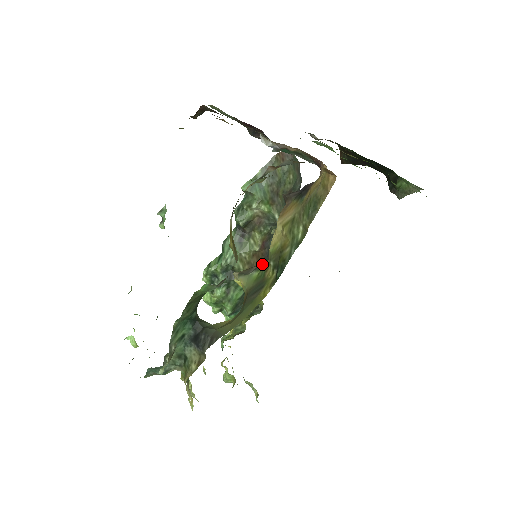
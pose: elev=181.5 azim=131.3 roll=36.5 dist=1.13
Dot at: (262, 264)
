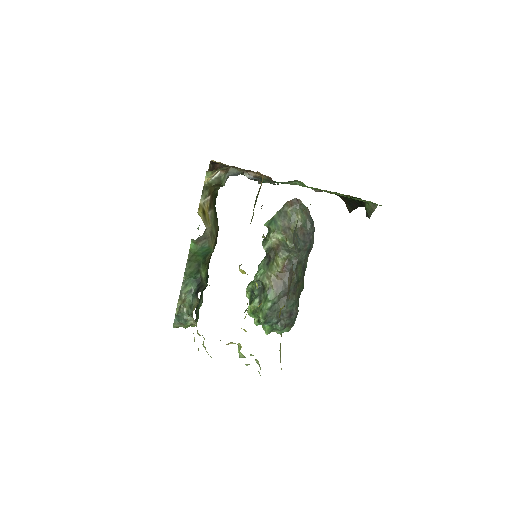
Dot at: occluded
